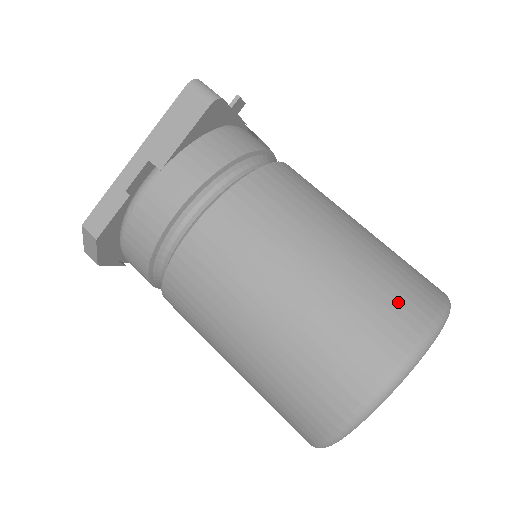
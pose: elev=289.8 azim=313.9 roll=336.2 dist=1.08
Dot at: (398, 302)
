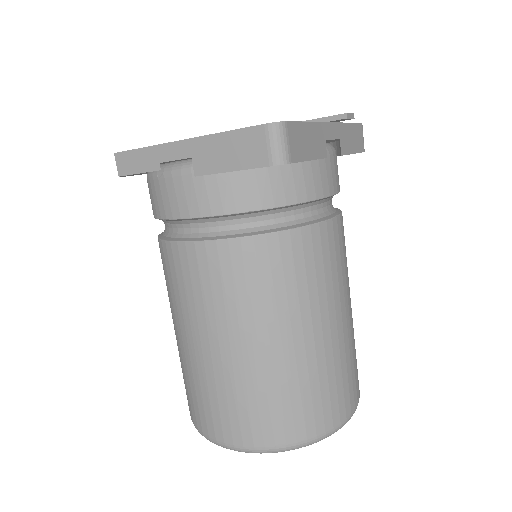
Dot at: (293, 414)
